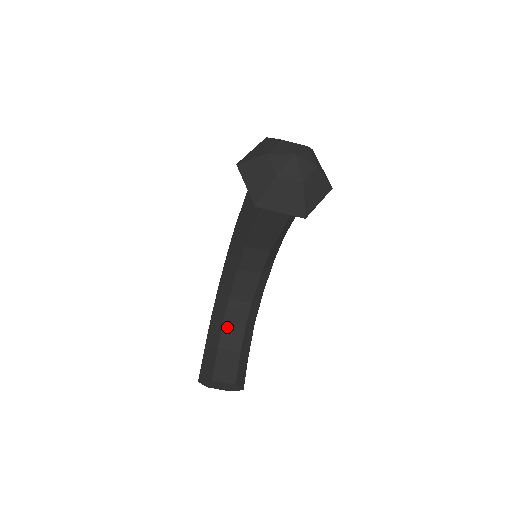
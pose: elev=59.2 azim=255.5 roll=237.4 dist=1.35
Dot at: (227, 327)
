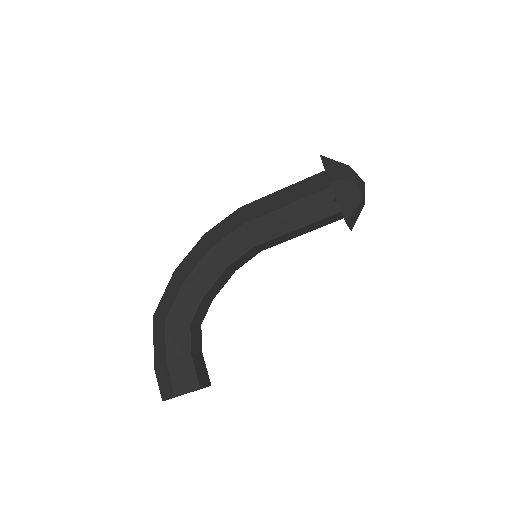
Dot at: (193, 330)
